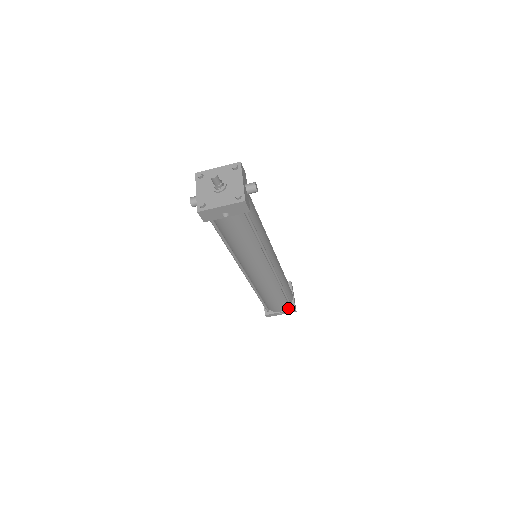
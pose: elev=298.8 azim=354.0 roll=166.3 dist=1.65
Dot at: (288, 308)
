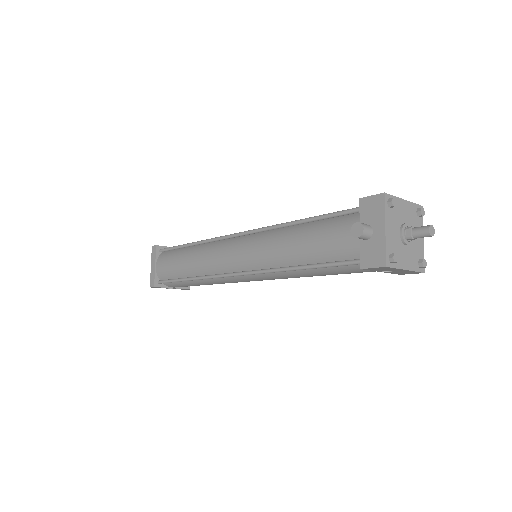
Dot at: occluded
